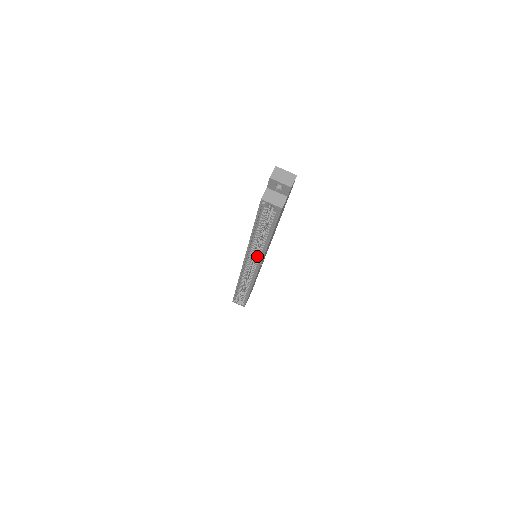
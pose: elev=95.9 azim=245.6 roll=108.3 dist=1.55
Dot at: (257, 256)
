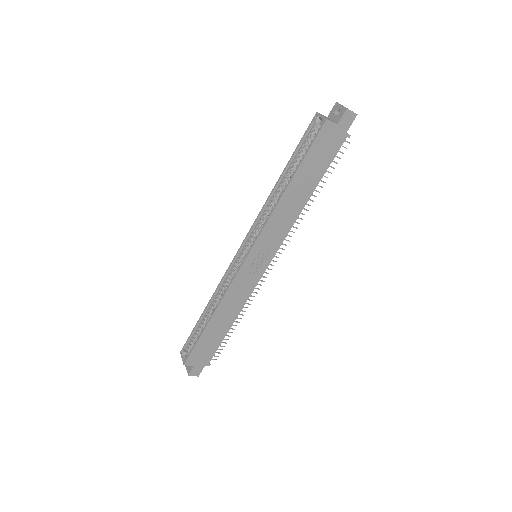
Dot at: (261, 228)
